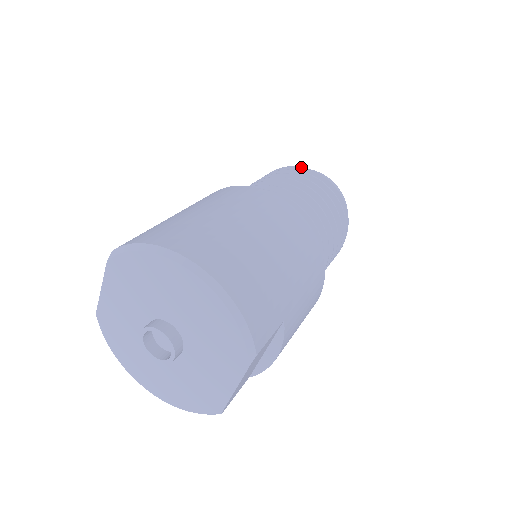
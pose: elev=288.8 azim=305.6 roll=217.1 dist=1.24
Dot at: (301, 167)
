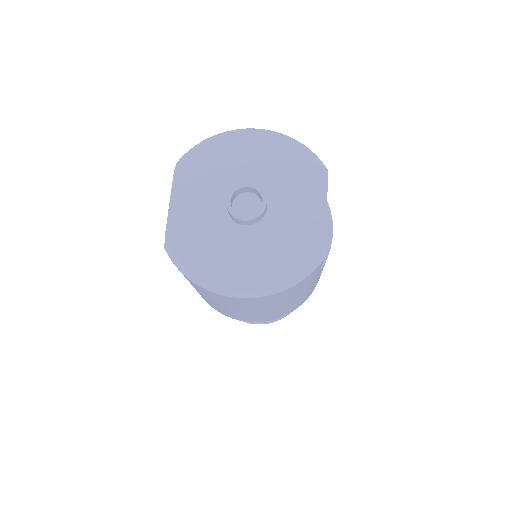
Dot at: occluded
